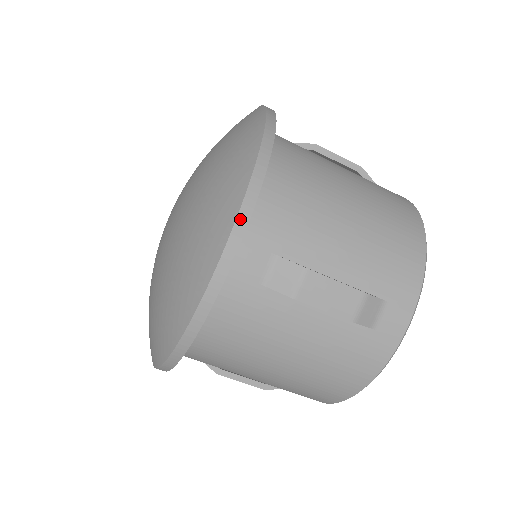
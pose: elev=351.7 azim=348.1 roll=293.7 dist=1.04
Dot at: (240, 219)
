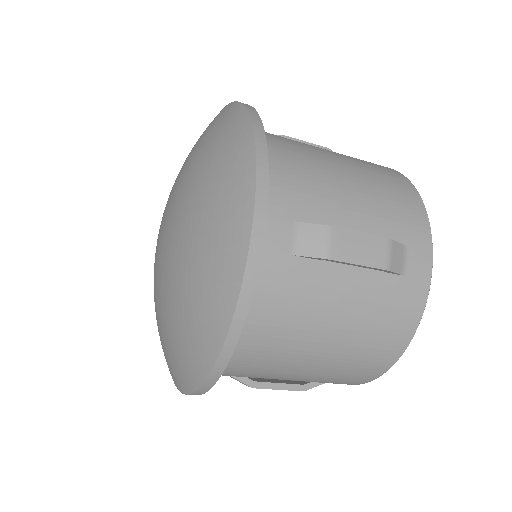
Dot at: (259, 187)
